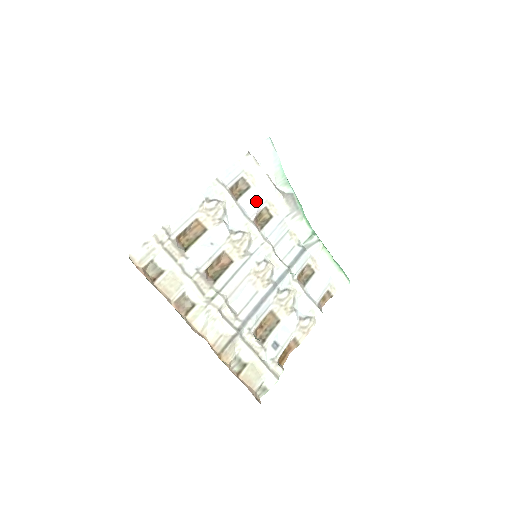
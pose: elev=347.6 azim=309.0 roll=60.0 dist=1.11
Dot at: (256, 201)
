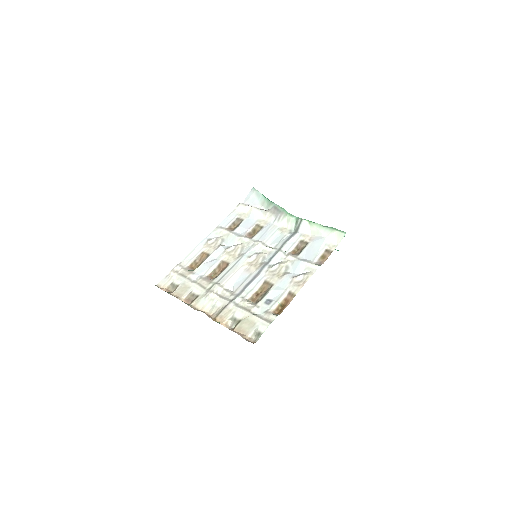
Dot at: (248, 225)
